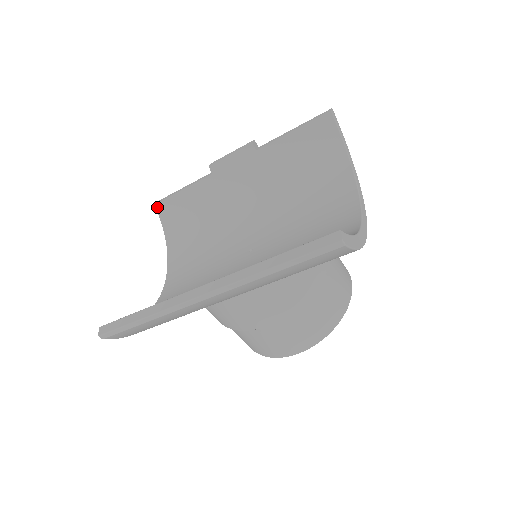
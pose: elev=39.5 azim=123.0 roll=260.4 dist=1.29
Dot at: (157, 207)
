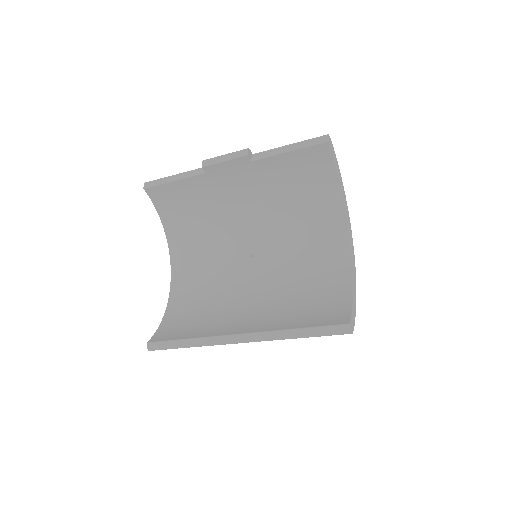
Dot at: (147, 191)
